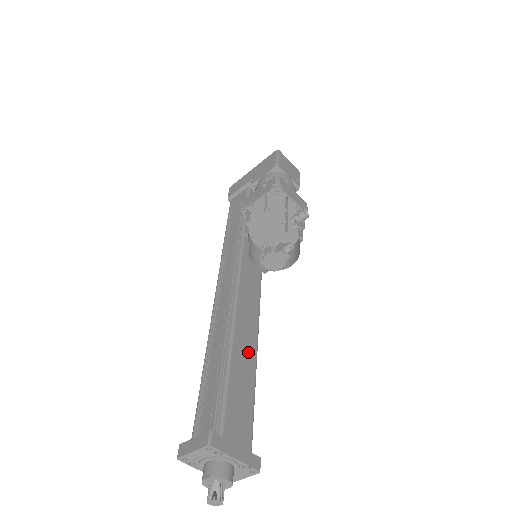
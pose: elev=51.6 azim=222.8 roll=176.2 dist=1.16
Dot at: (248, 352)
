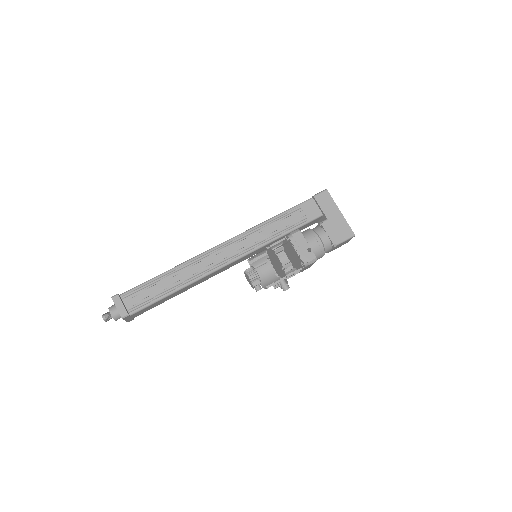
Dot at: (184, 290)
